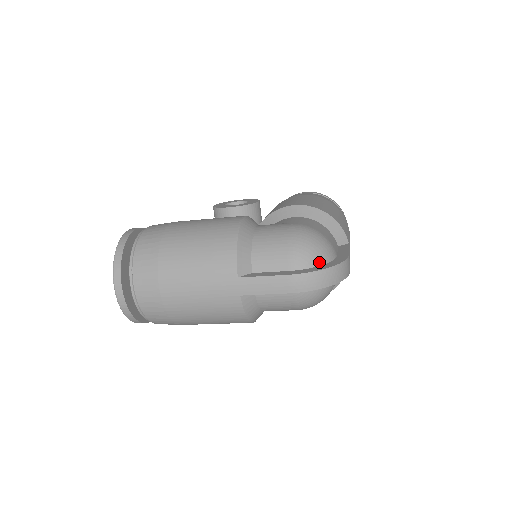
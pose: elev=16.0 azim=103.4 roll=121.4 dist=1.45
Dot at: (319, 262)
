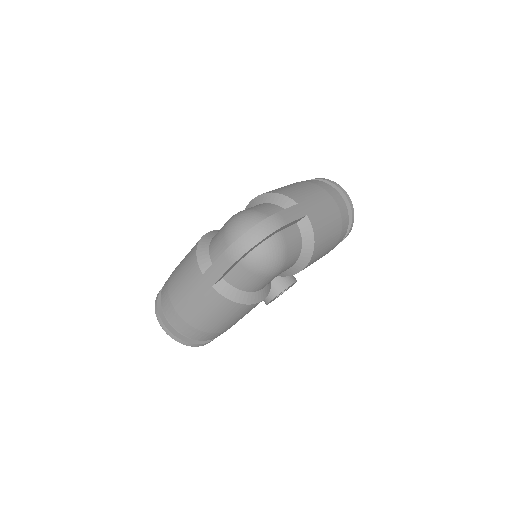
Dot at: (246, 231)
